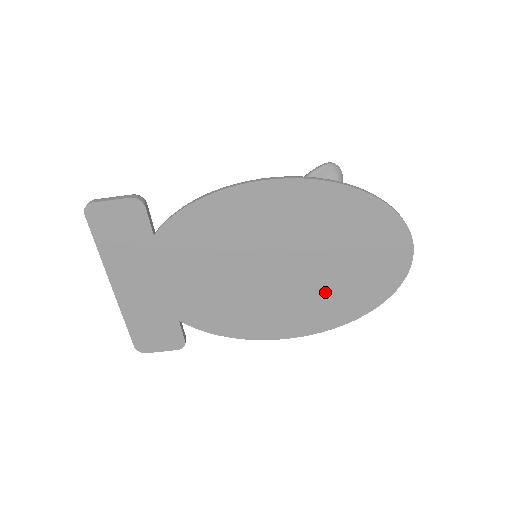
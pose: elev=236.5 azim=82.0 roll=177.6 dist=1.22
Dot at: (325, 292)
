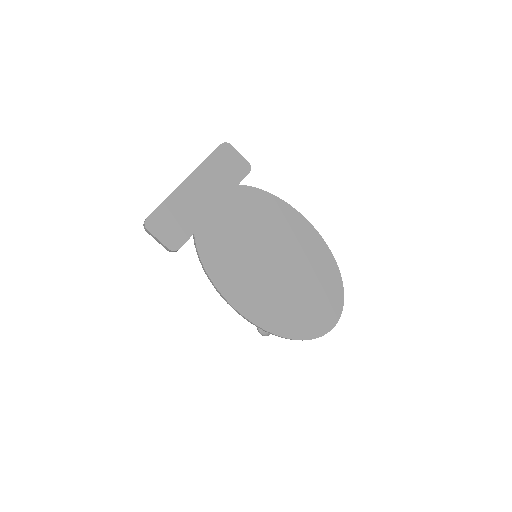
Dot at: (283, 301)
